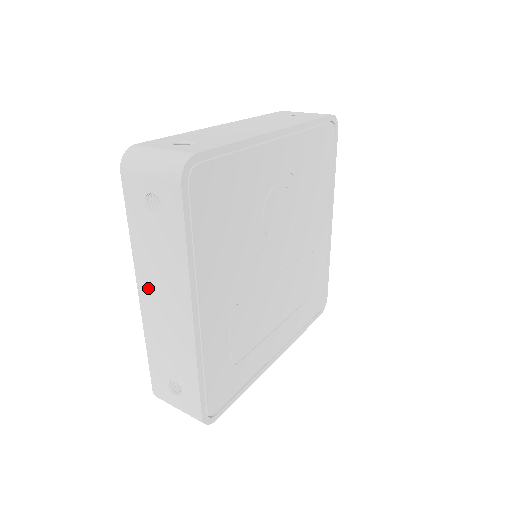
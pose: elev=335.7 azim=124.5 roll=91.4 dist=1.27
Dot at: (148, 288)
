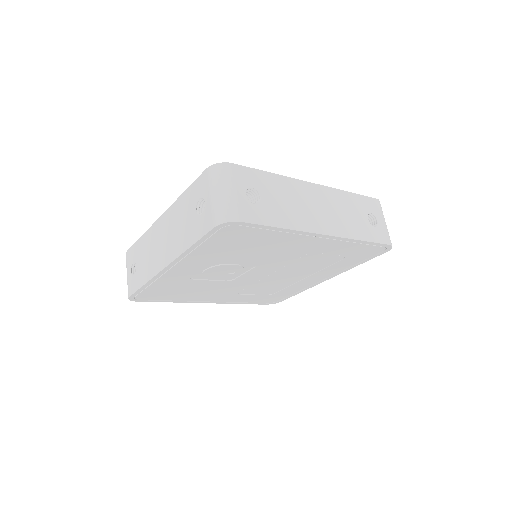
Dot at: occluded
